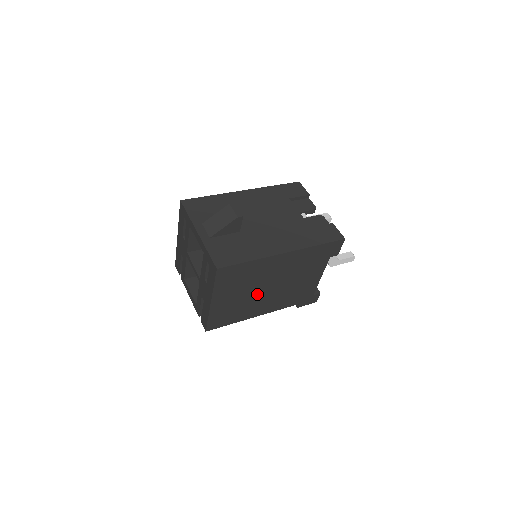
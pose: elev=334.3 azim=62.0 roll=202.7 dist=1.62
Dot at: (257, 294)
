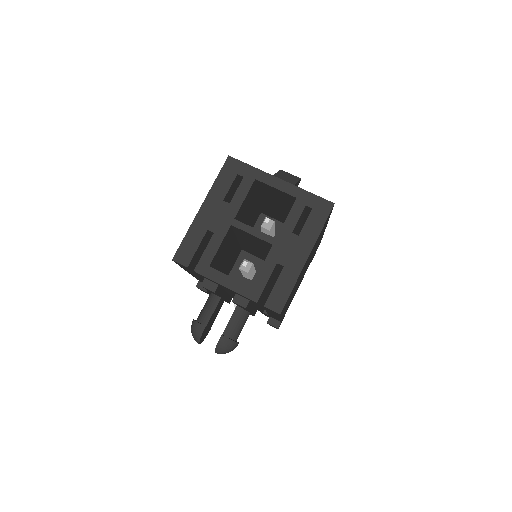
Dot at: (301, 276)
